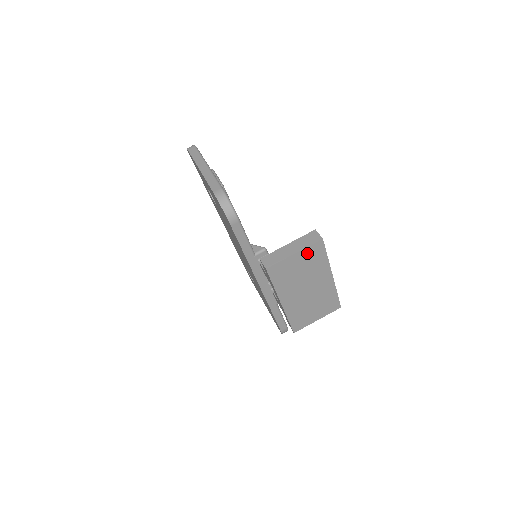
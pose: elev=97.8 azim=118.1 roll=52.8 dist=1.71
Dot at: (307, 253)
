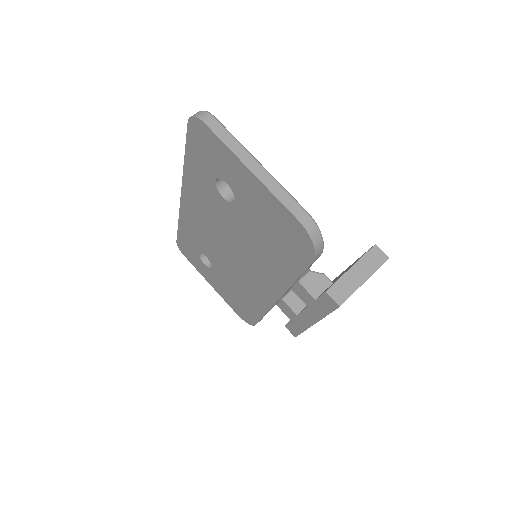
Dot at: occluded
